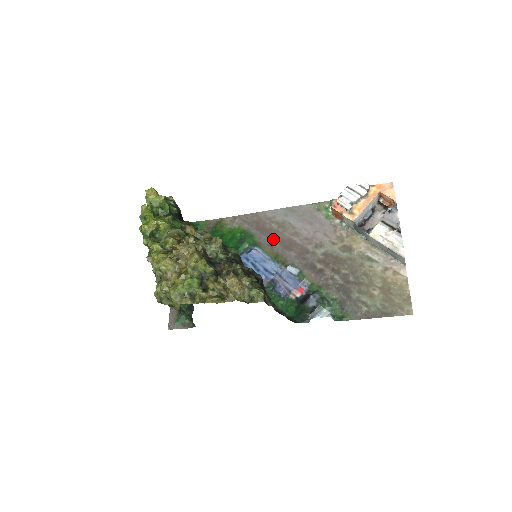
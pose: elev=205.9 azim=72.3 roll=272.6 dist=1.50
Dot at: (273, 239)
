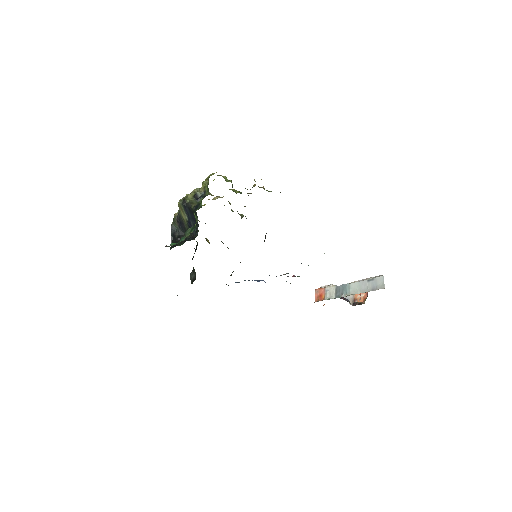
Dot at: occluded
